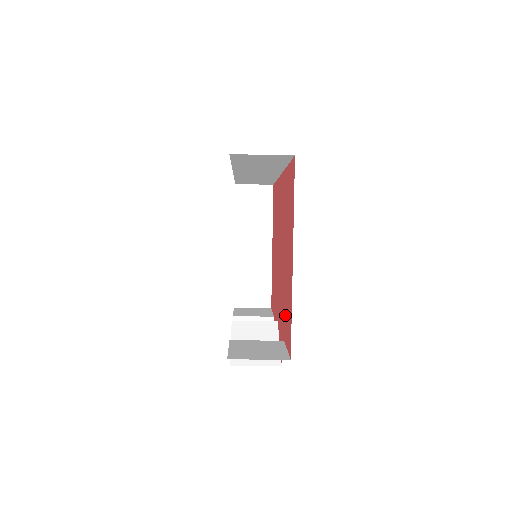
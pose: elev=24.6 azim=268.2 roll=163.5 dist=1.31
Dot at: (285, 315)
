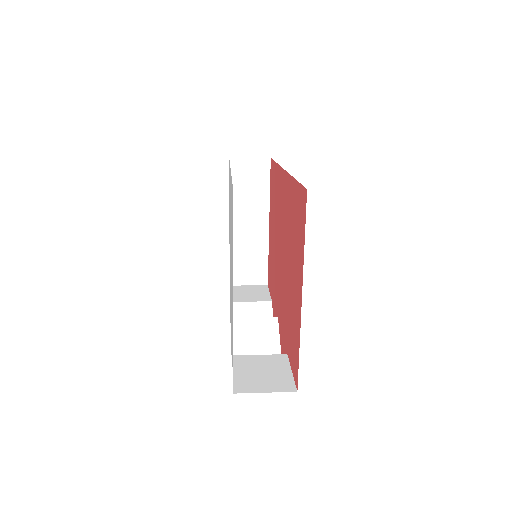
Dot at: (289, 333)
